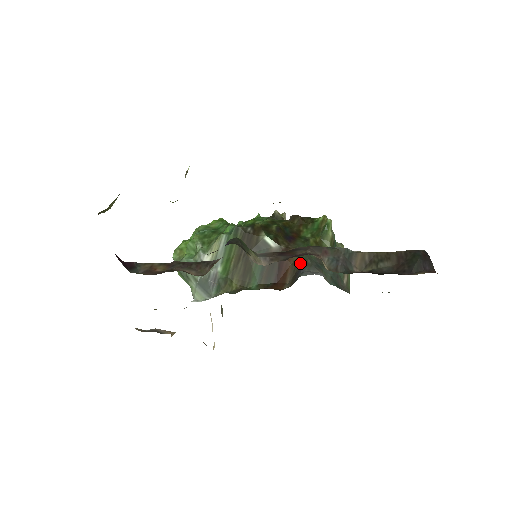
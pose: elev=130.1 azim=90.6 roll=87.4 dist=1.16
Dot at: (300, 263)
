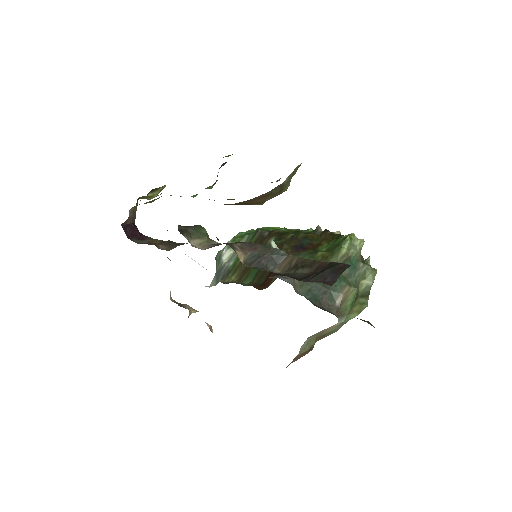
Dot at: occluded
